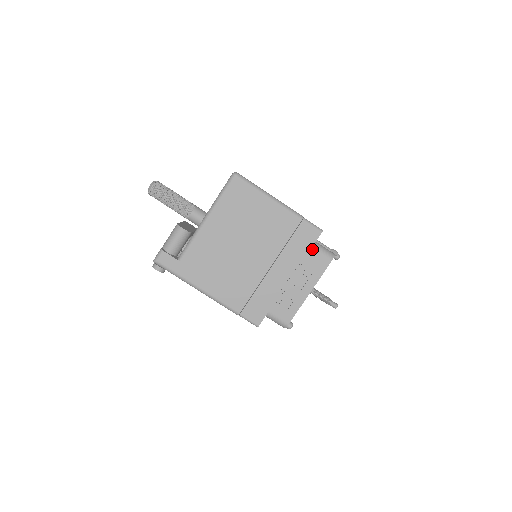
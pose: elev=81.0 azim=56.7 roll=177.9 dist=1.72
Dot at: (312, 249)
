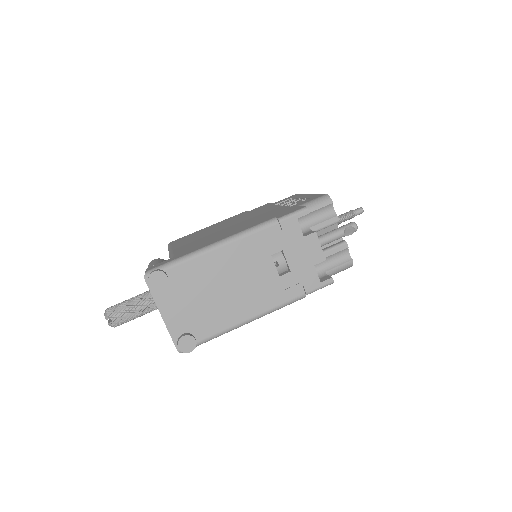
Dot at: (274, 203)
